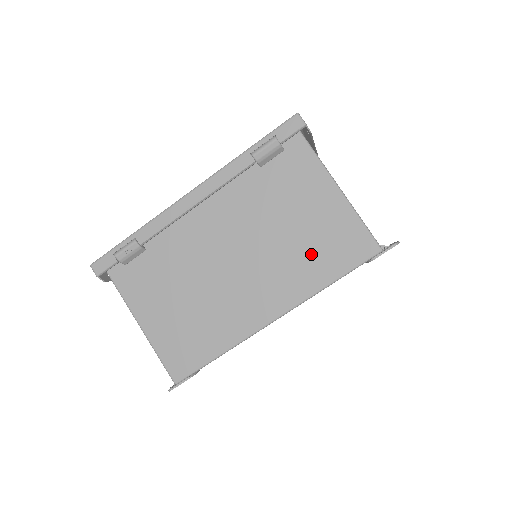
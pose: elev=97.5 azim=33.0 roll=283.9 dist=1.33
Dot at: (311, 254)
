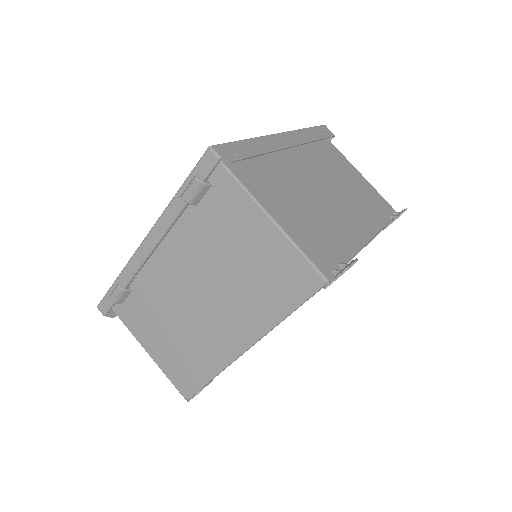
Dot at: (262, 289)
